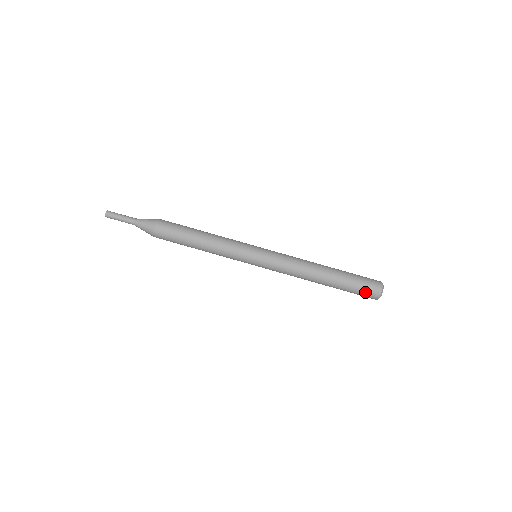
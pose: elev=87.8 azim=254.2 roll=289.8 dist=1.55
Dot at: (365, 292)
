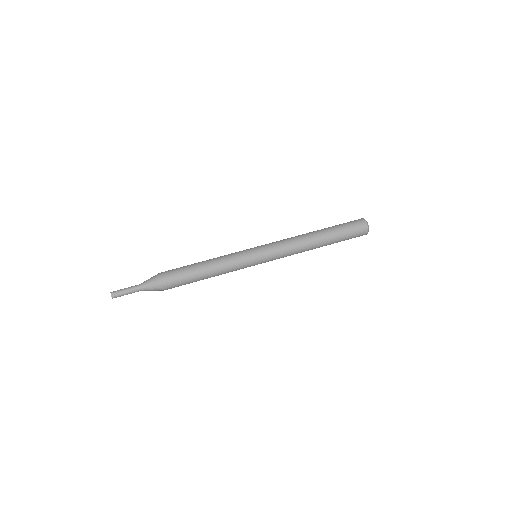
Dot at: (355, 229)
